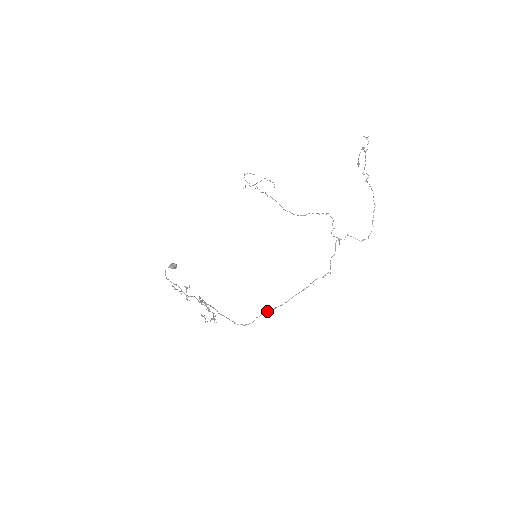
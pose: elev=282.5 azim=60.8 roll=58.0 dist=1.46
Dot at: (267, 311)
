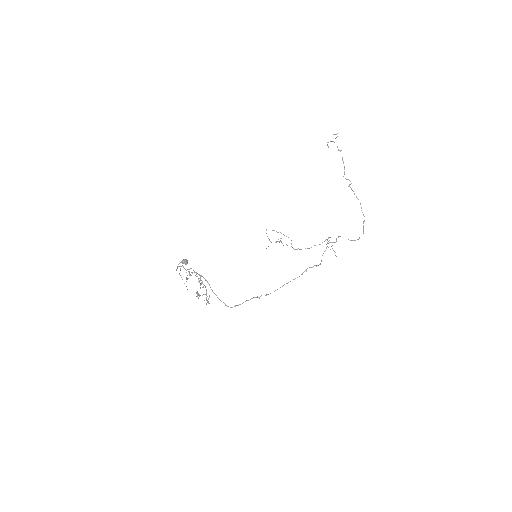
Dot at: (258, 297)
